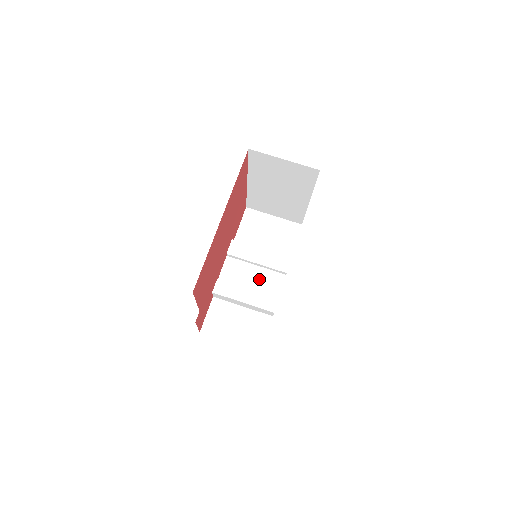
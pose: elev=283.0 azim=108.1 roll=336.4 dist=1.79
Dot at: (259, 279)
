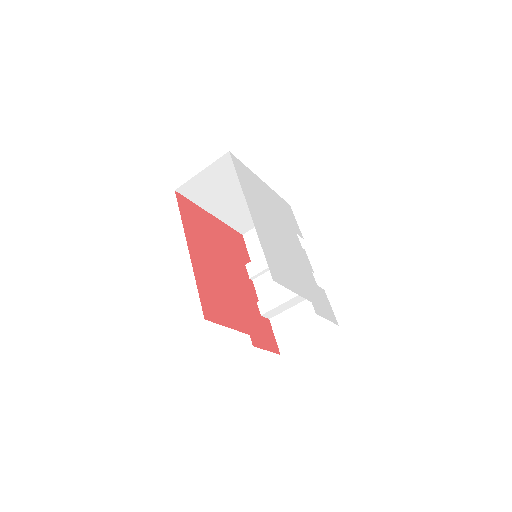
Dot at: occluded
